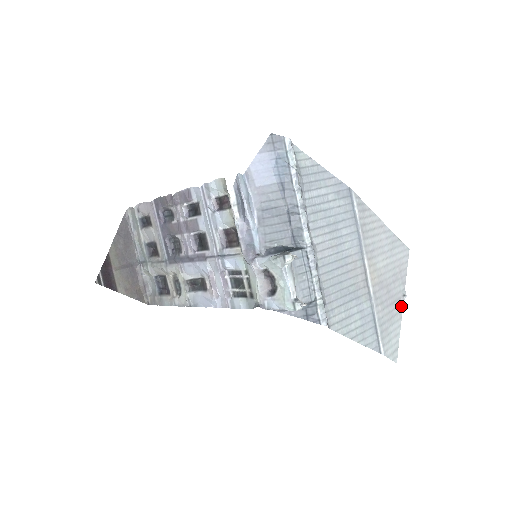
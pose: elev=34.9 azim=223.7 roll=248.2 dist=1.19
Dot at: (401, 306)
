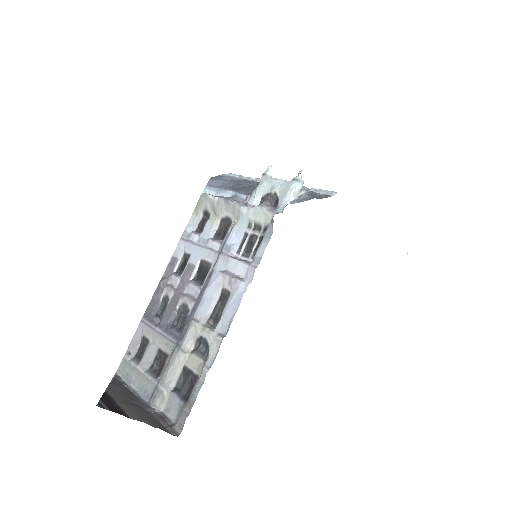
Dot at: occluded
